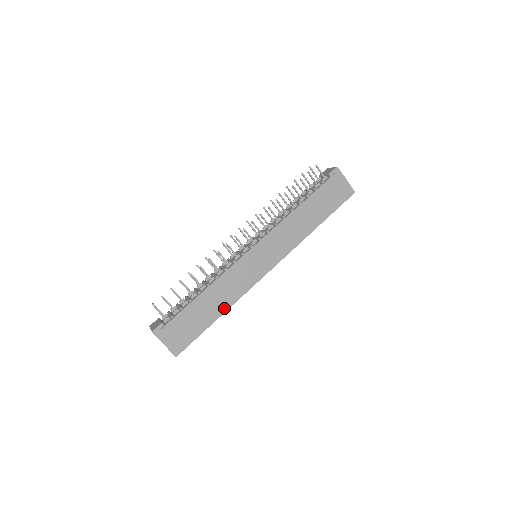
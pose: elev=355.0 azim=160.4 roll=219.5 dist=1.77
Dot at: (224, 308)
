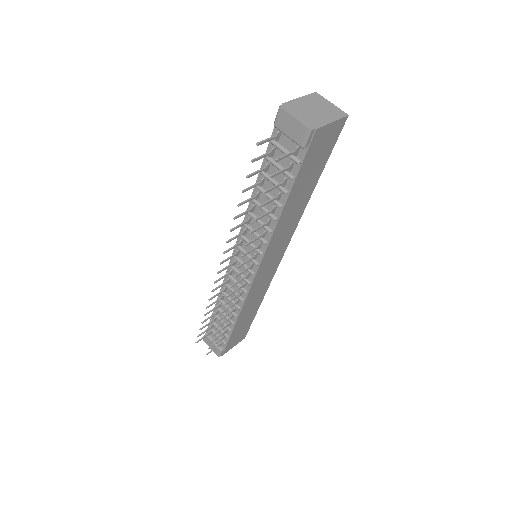
Dot at: (259, 303)
